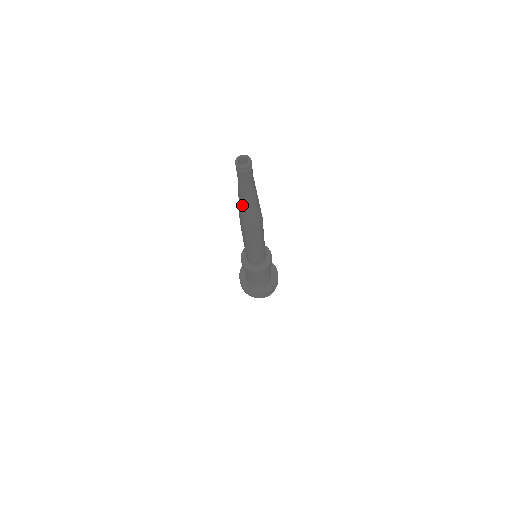
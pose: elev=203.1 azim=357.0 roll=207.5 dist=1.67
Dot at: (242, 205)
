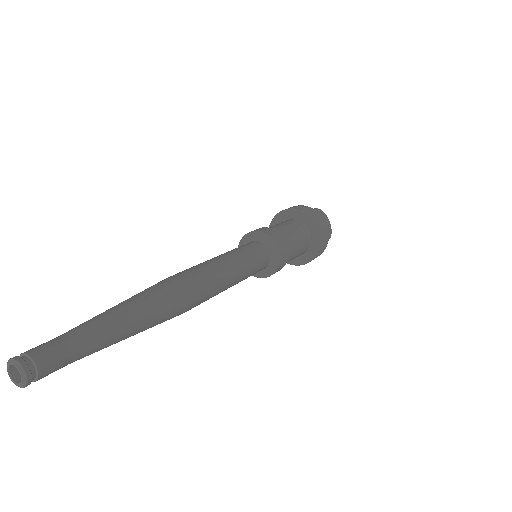
Dot at: occluded
